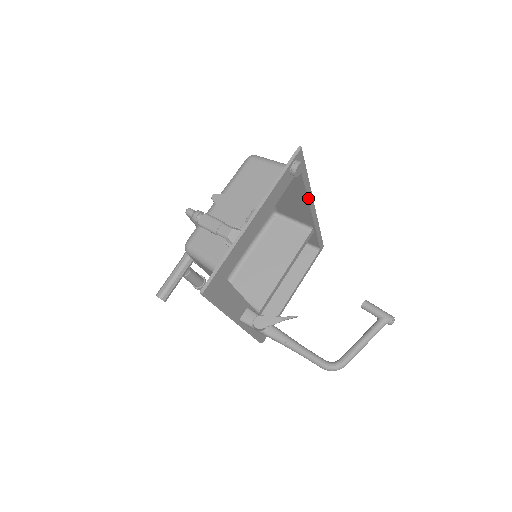
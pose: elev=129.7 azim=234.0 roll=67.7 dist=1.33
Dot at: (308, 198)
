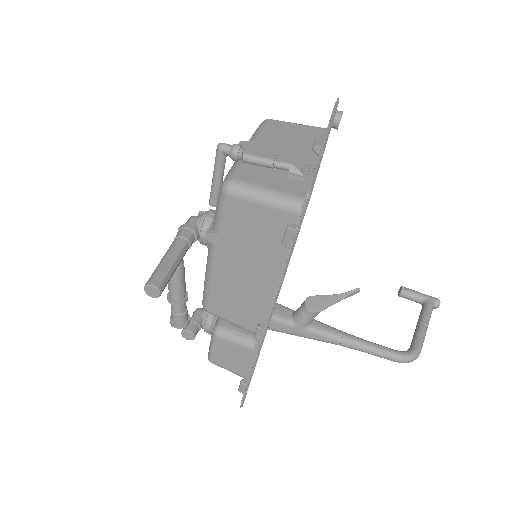
Dot at: occluded
